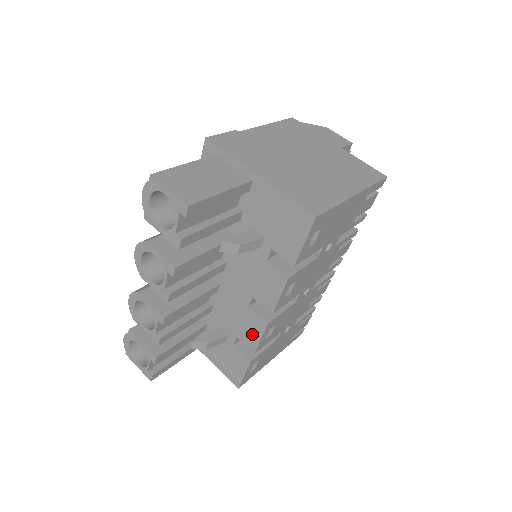
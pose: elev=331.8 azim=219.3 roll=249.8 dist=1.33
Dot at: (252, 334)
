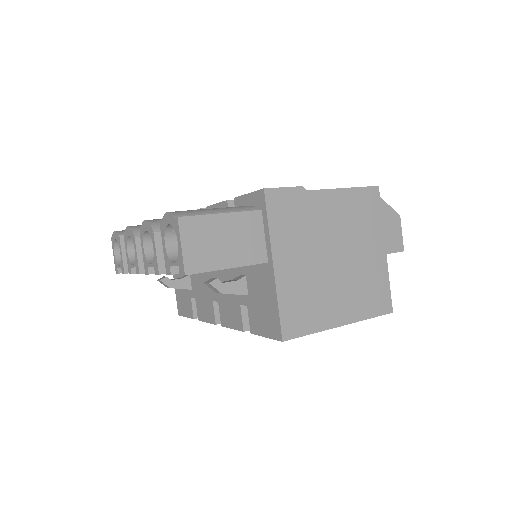
Dot at: (204, 312)
